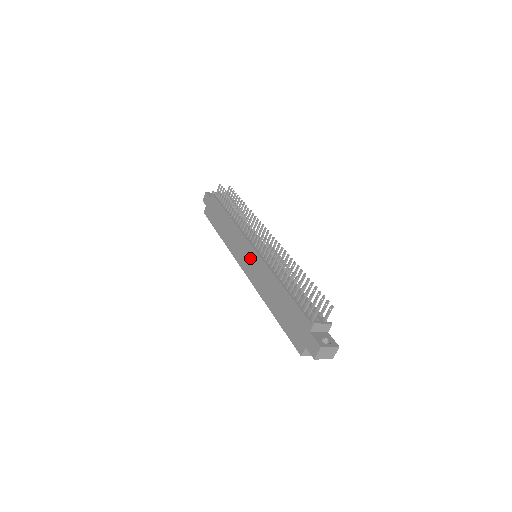
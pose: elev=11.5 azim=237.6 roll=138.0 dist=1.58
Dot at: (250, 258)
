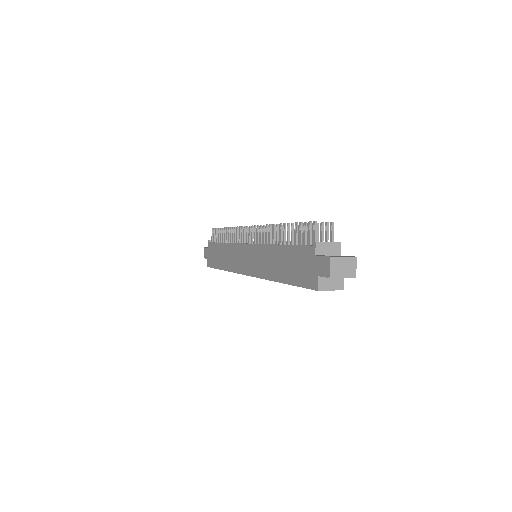
Dot at: (248, 256)
